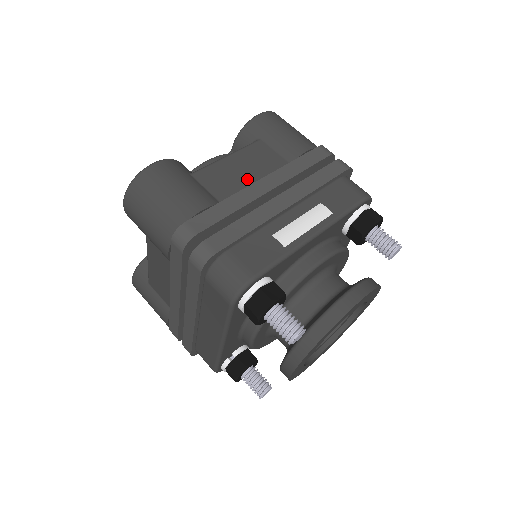
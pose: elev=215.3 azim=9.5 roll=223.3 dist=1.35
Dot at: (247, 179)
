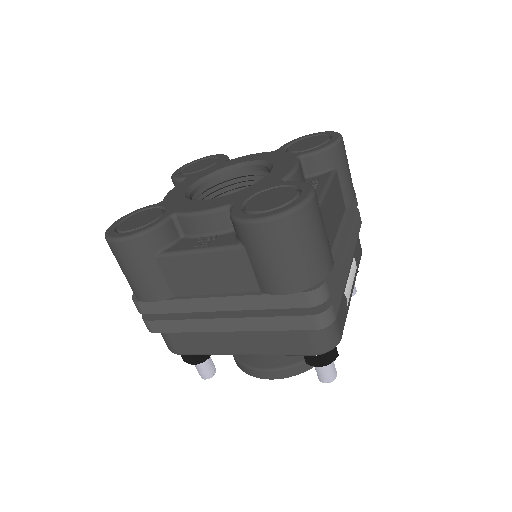
Dot at: (335, 223)
